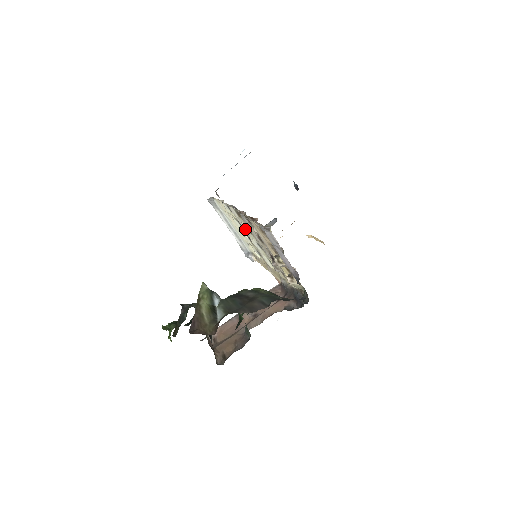
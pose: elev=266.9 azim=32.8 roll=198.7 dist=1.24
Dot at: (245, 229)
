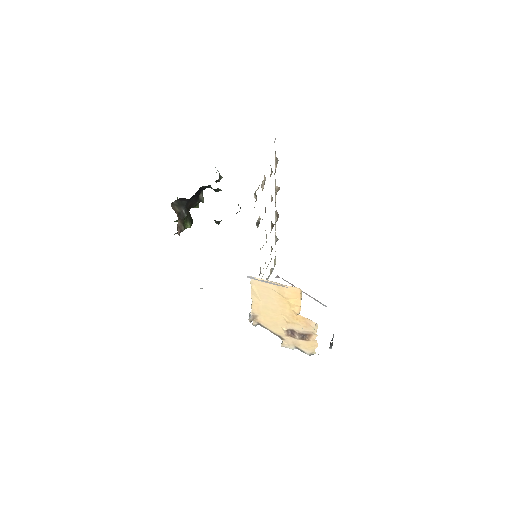
Dot at: occluded
